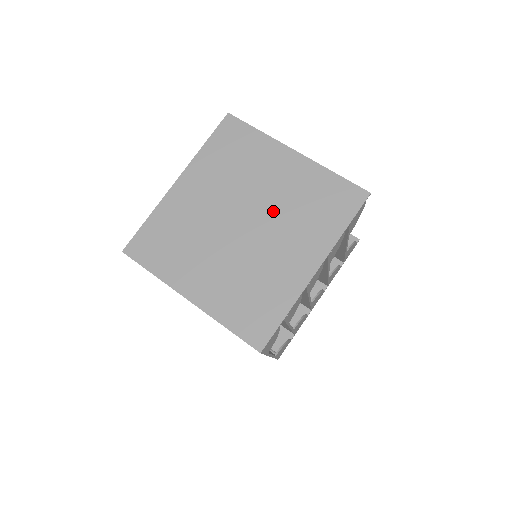
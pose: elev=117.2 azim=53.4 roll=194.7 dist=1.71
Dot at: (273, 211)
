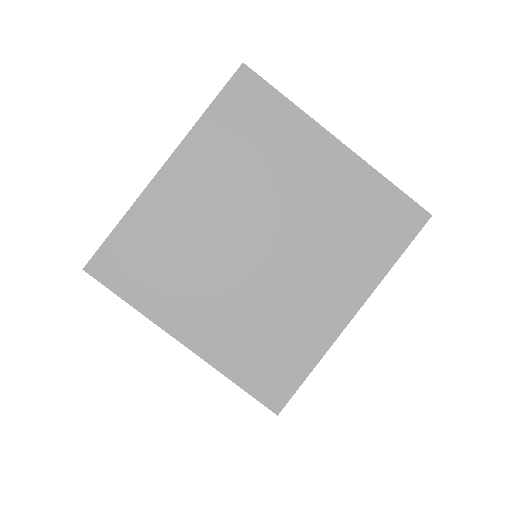
Dot at: (303, 228)
